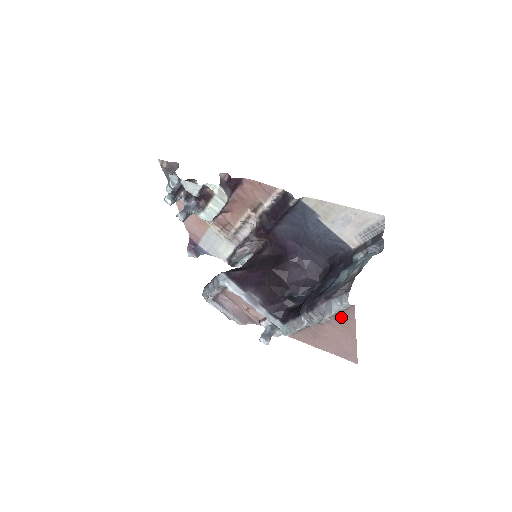
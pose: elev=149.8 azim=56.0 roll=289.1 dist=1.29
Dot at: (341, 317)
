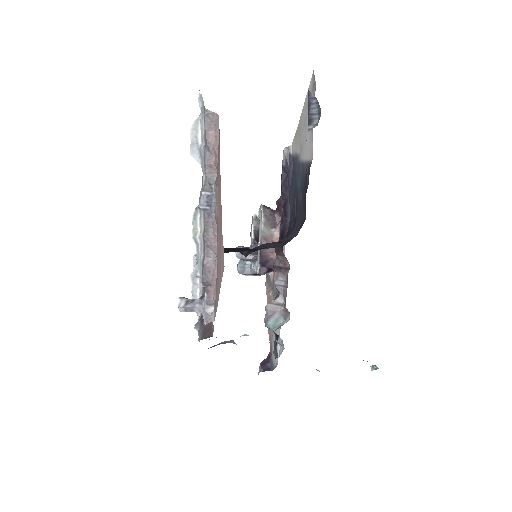
Dot at: (218, 164)
